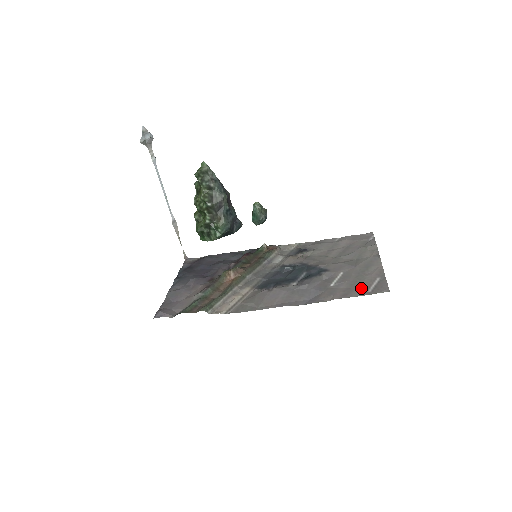
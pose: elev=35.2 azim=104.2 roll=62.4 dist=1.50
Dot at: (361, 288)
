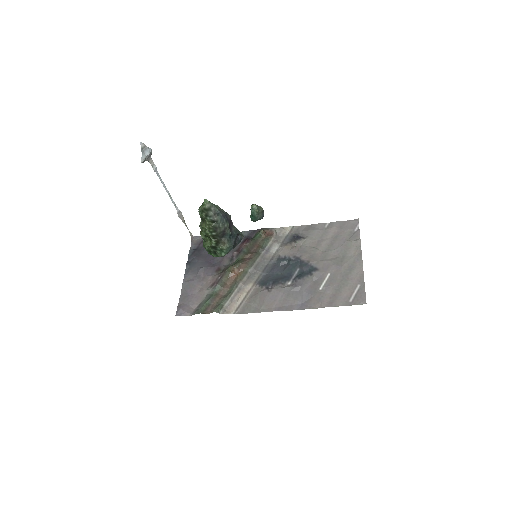
Dot at: (344, 296)
